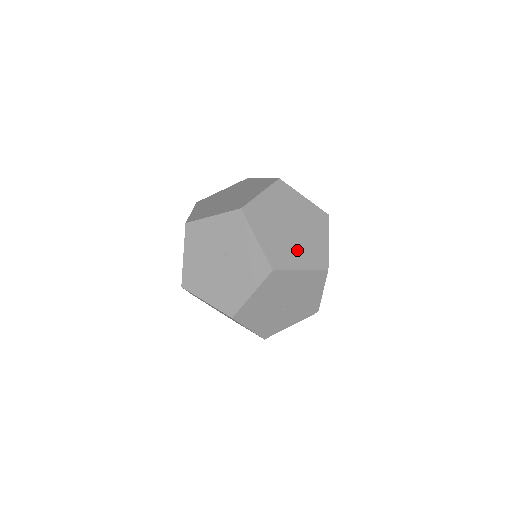
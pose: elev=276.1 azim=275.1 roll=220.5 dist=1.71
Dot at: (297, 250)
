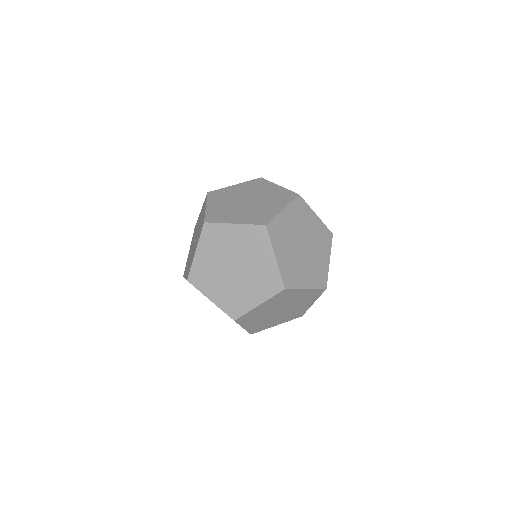
Dot at: (318, 254)
